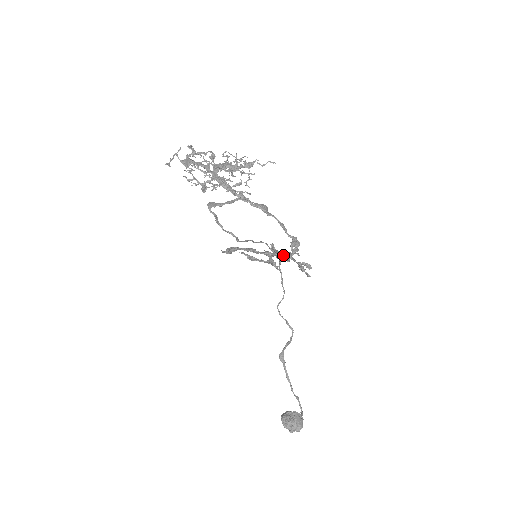
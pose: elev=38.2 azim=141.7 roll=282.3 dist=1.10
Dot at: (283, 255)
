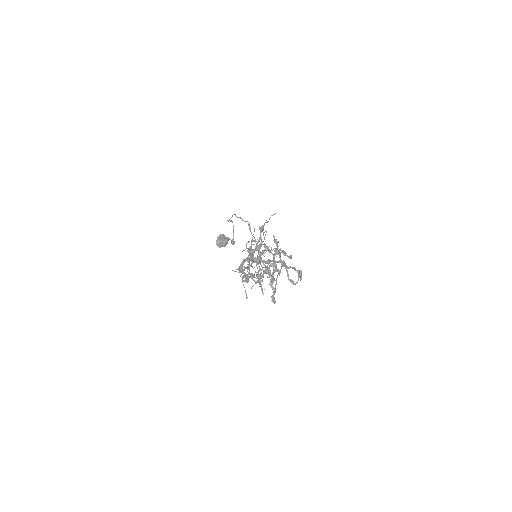
Dot at: occluded
